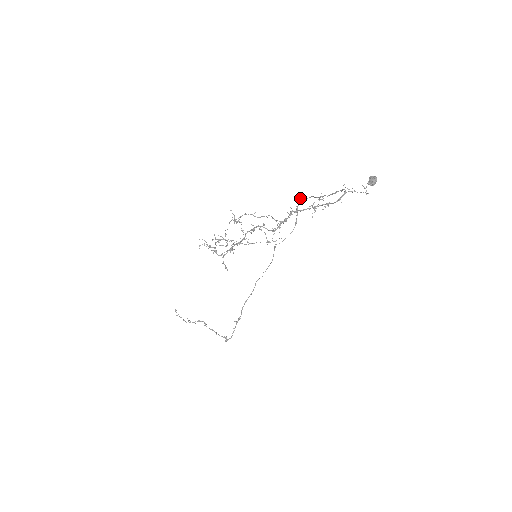
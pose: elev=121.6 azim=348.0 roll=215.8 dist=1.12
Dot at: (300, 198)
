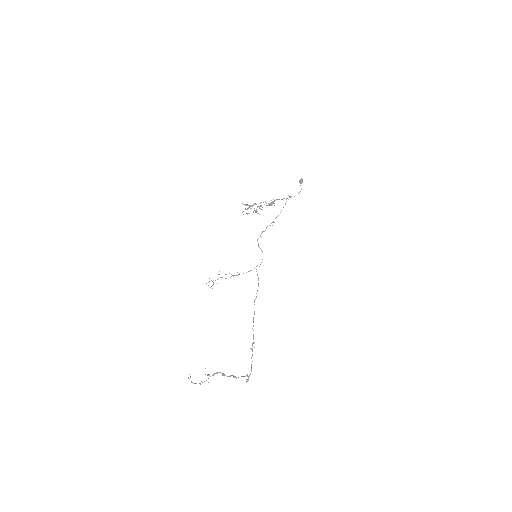
Dot at: occluded
